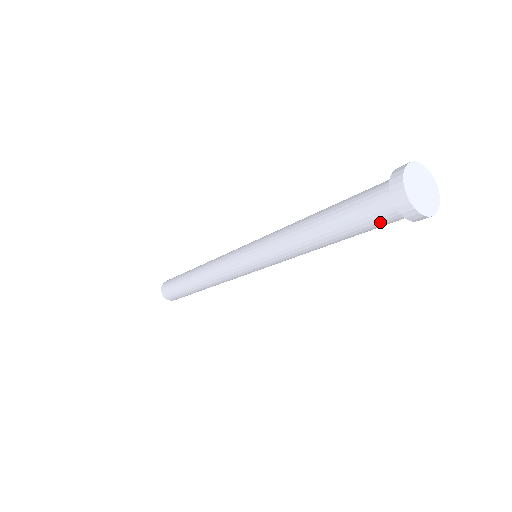
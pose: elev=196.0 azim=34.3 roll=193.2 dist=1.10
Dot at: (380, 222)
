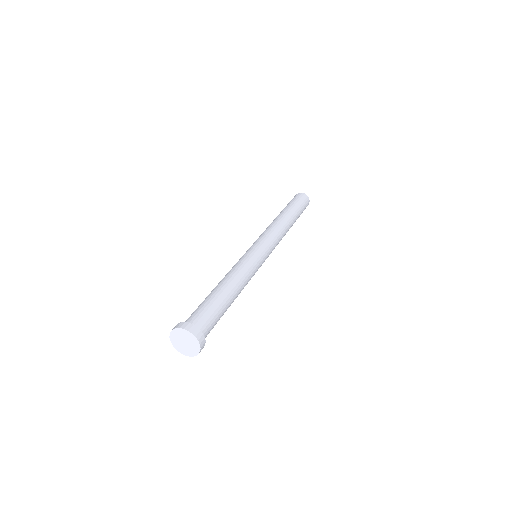
Dot at: occluded
